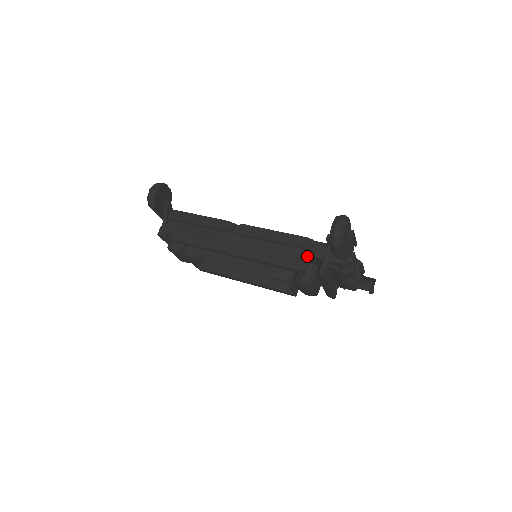
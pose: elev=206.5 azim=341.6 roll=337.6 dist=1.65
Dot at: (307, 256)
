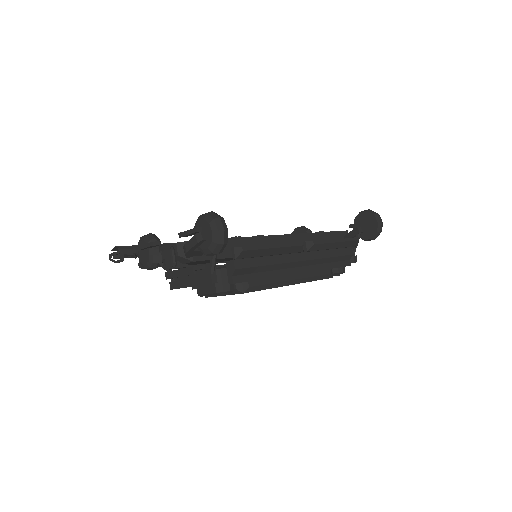
Dot at: occluded
